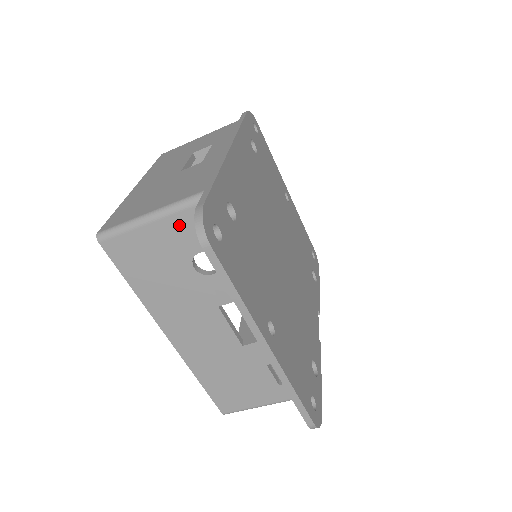
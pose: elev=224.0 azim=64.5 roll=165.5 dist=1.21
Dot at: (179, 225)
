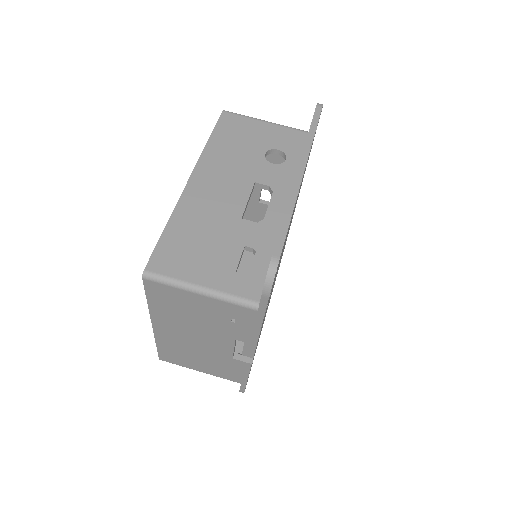
Dot at: (281, 132)
